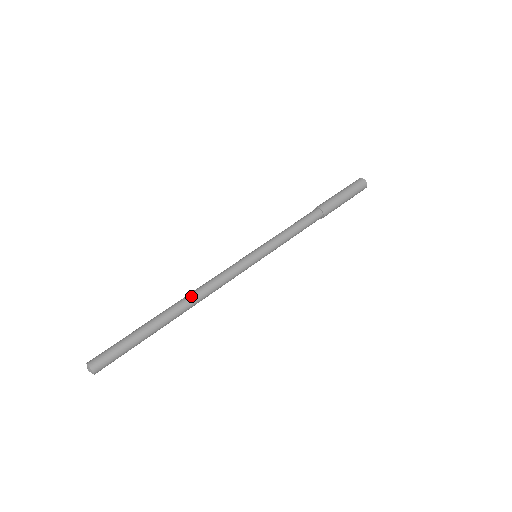
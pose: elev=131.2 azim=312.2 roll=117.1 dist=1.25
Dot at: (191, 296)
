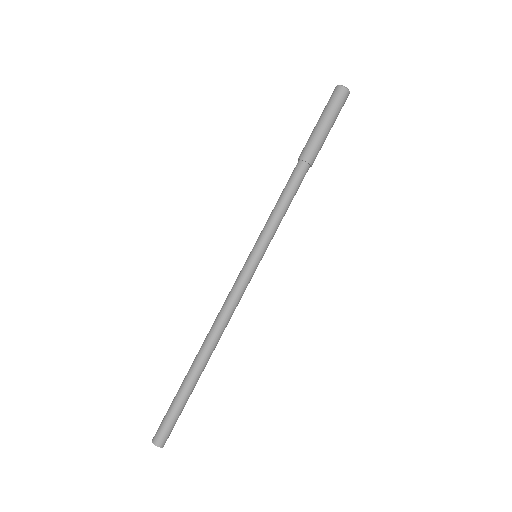
Dot at: (211, 337)
